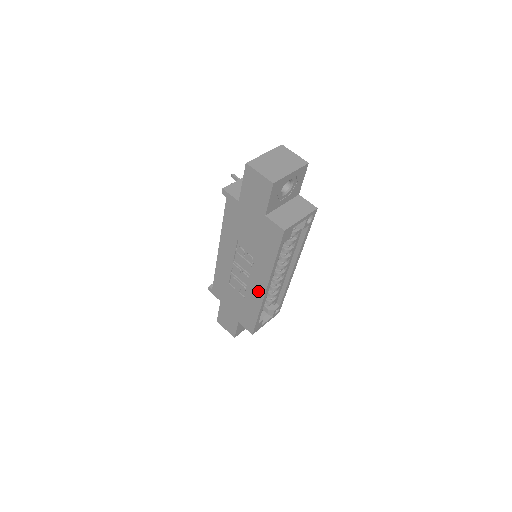
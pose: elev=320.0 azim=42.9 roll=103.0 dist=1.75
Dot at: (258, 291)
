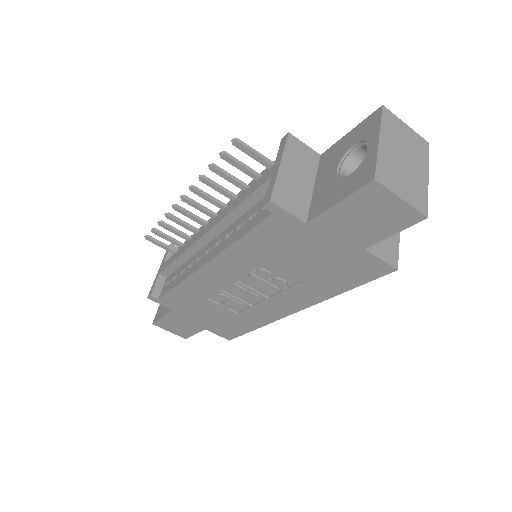
Dot at: (275, 312)
